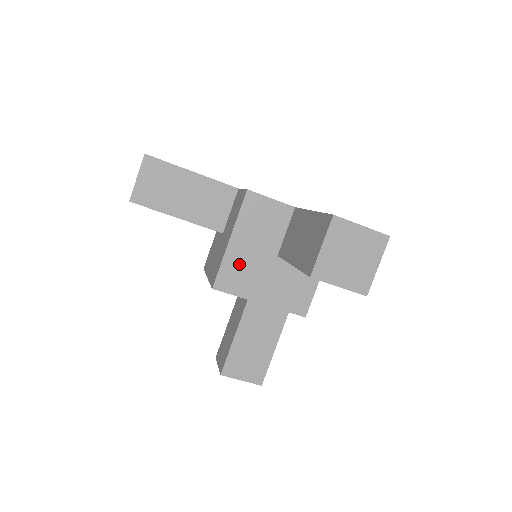
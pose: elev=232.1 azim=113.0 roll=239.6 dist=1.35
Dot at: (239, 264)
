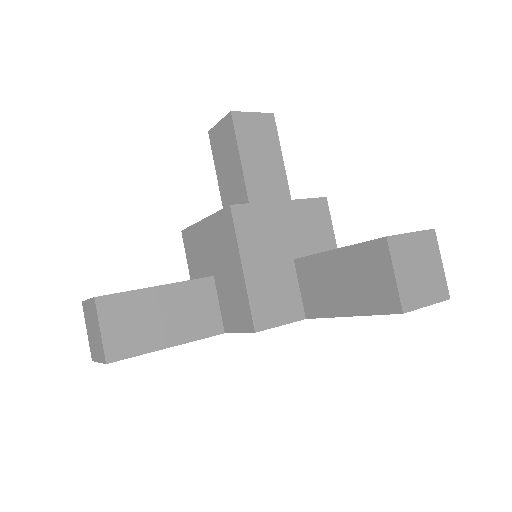
Dot at: (267, 222)
